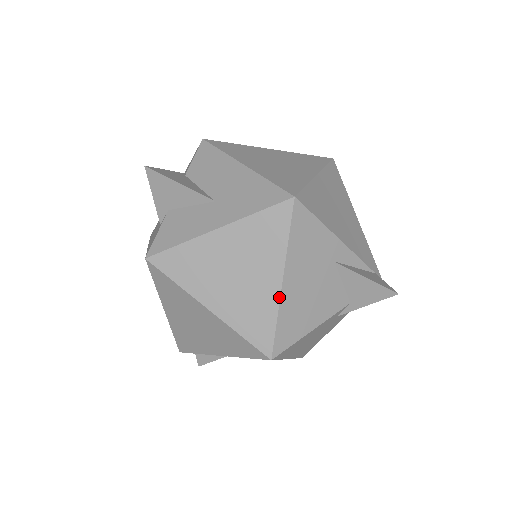
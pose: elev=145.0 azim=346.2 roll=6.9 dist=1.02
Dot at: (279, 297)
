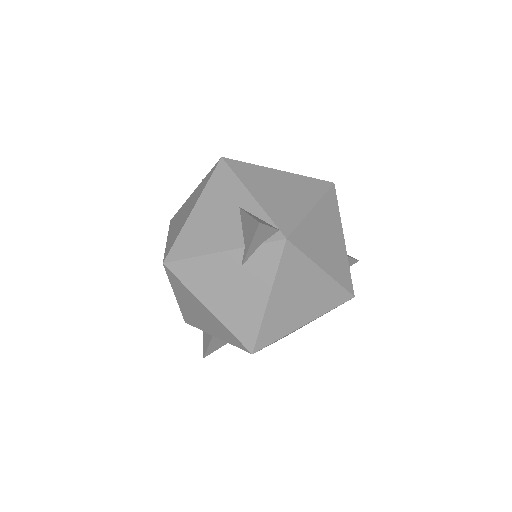
Dot at: (187, 219)
